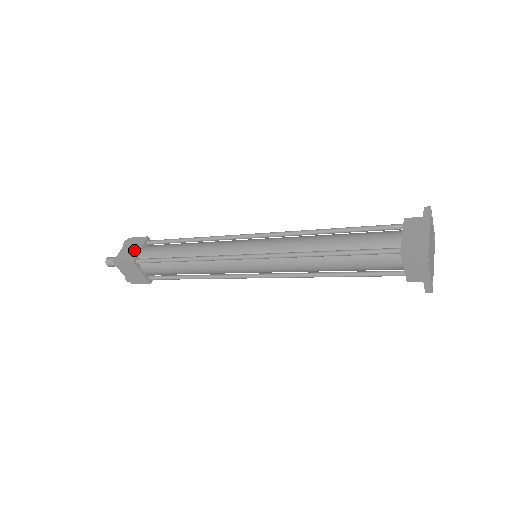
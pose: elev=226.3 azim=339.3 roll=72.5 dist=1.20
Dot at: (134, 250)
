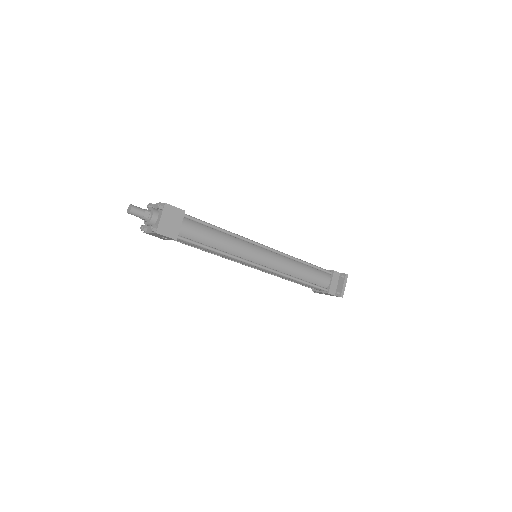
Dot at: occluded
